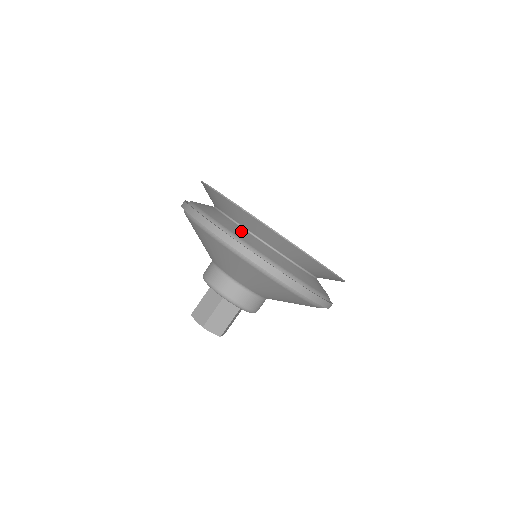
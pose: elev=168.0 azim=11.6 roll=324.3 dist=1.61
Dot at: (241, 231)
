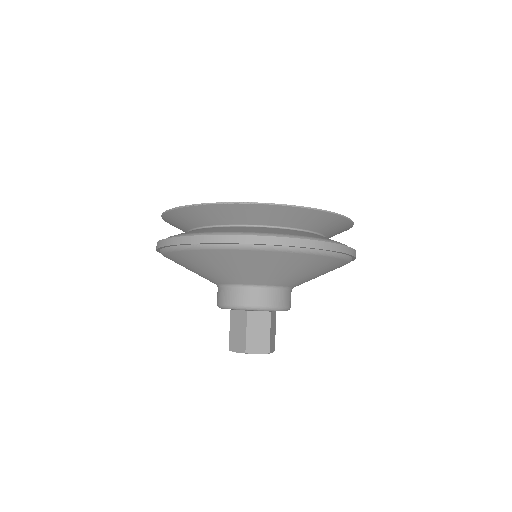
Dot at: (217, 229)
